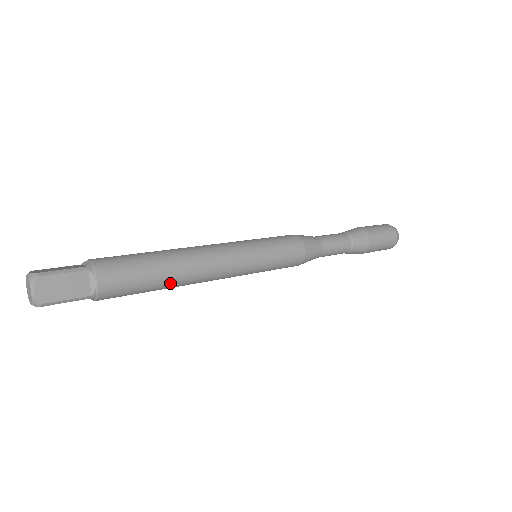
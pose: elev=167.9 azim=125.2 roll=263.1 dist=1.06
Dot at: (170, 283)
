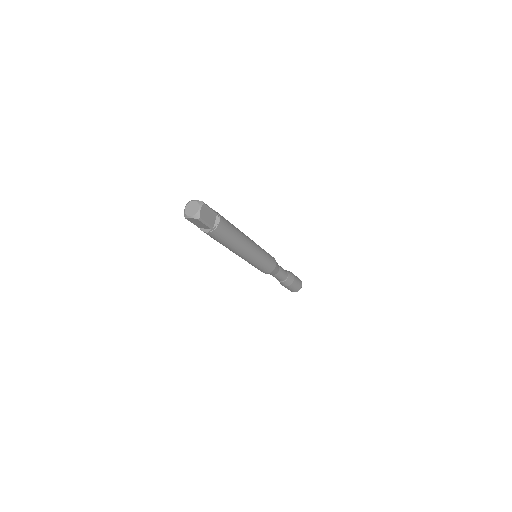
Dot at: (235, 243)
